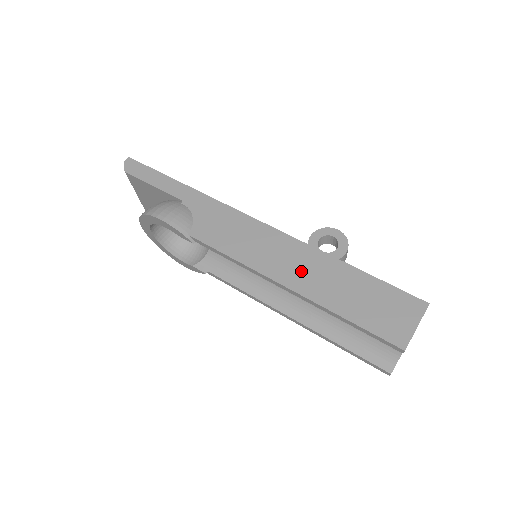
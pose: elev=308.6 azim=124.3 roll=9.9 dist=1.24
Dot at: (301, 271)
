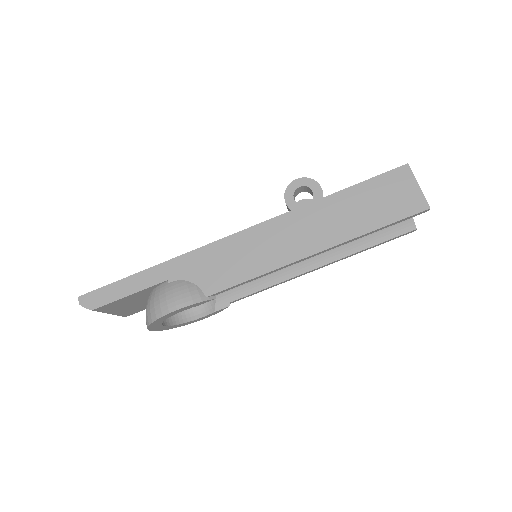
Dot at: (311, 233)
